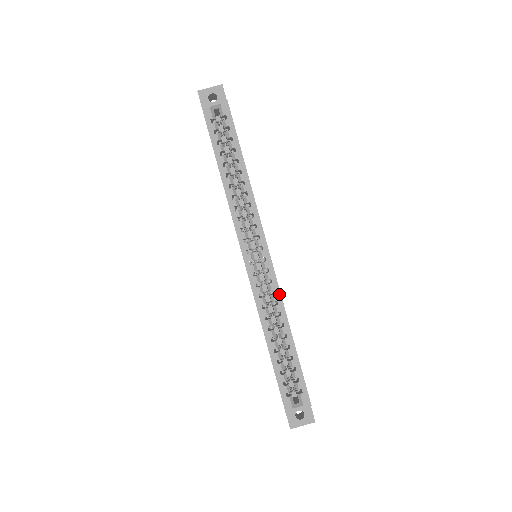
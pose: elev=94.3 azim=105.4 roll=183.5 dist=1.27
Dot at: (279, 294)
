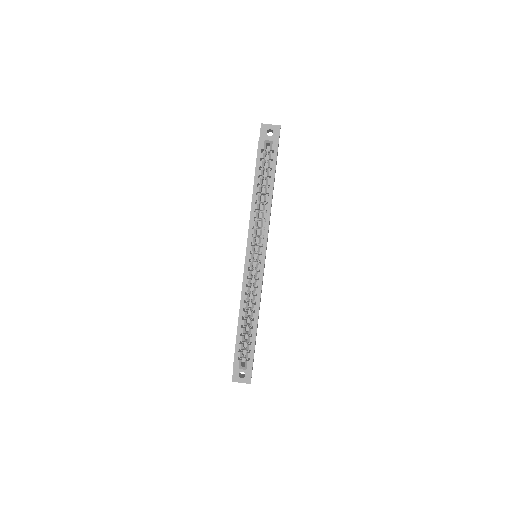
Dot at: (260, 289)
